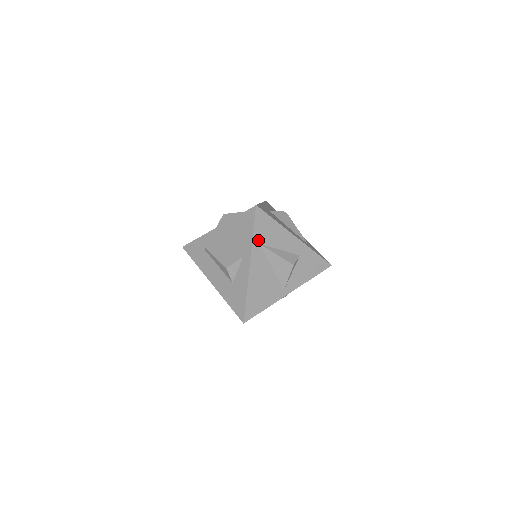
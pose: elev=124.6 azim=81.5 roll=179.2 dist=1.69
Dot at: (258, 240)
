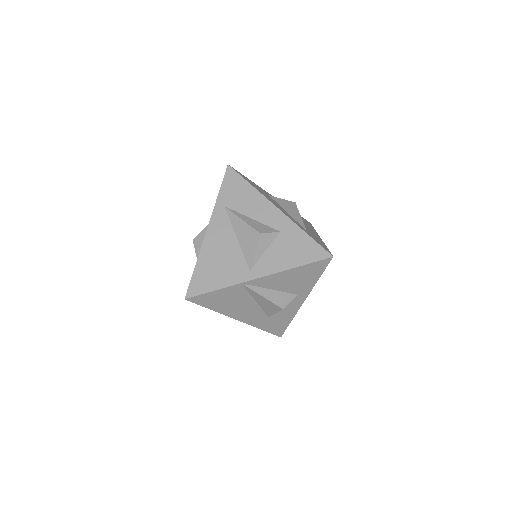
Dot at: (224, 202)
